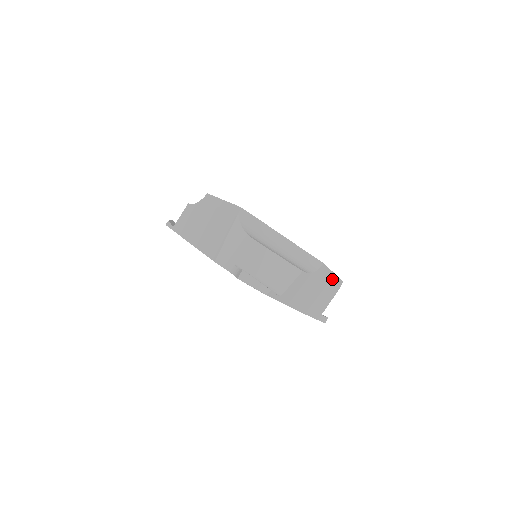
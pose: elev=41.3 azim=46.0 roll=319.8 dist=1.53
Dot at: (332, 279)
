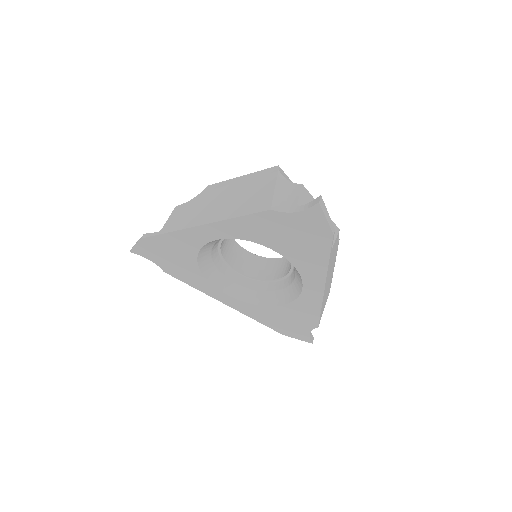
Dot at: (333, 271)
